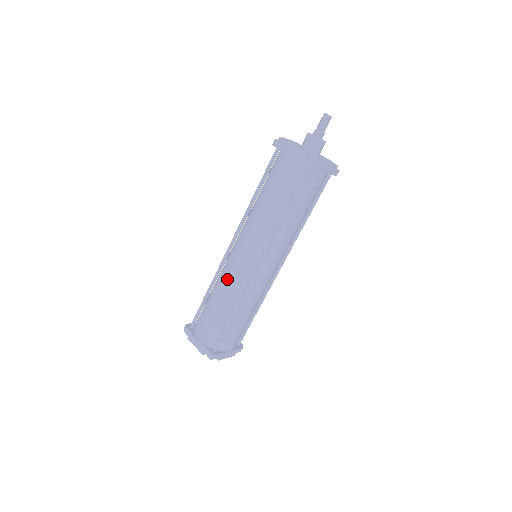
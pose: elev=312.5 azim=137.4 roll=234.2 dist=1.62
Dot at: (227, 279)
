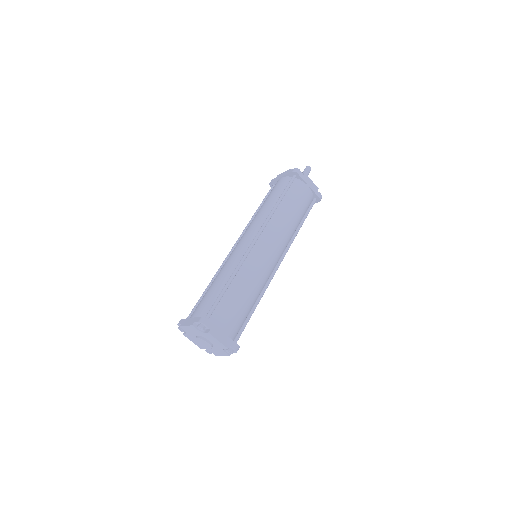
Dot at: (227, 261)
